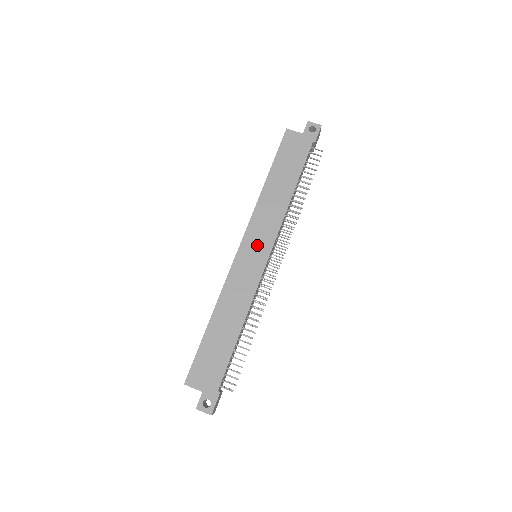
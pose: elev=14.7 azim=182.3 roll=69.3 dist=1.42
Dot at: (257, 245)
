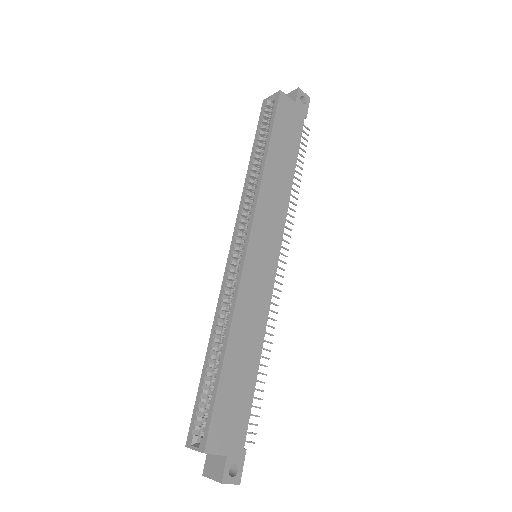
Dot at: (266, 243)
